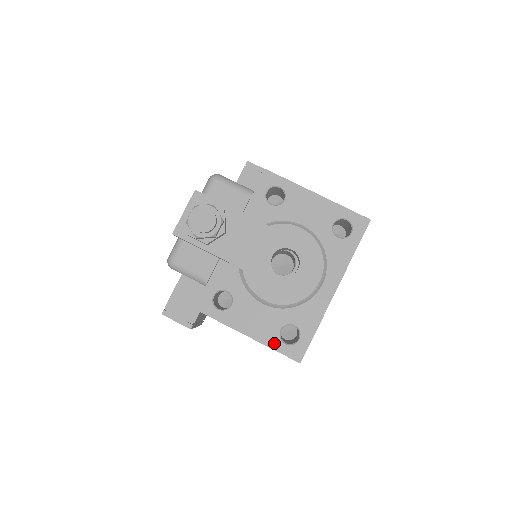
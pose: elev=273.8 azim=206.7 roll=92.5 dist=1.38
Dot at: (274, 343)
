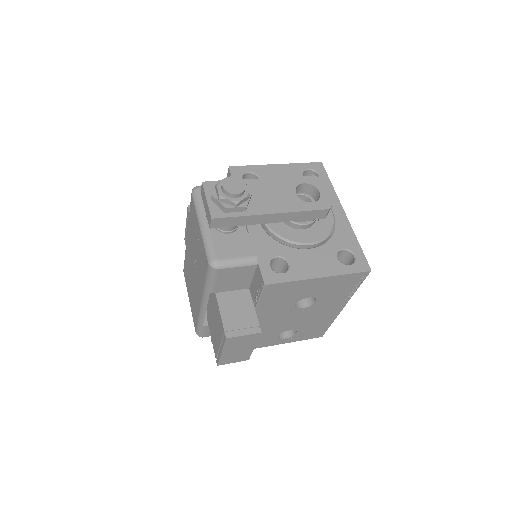
Dot at: (342, 269)
